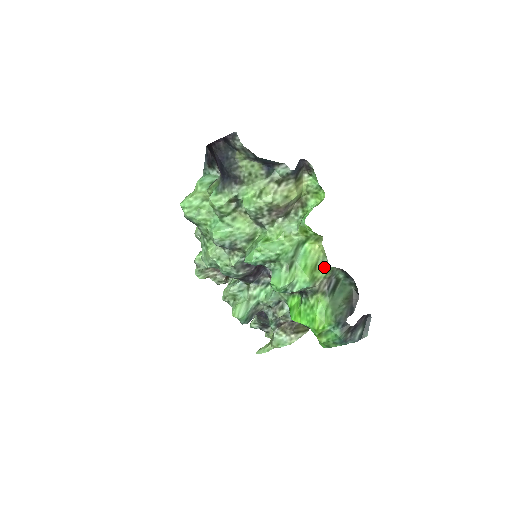
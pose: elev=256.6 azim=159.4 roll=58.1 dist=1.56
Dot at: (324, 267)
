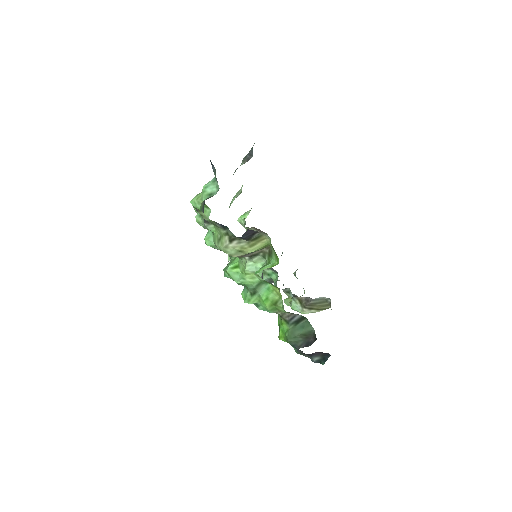
Dot at: (283, 307)
